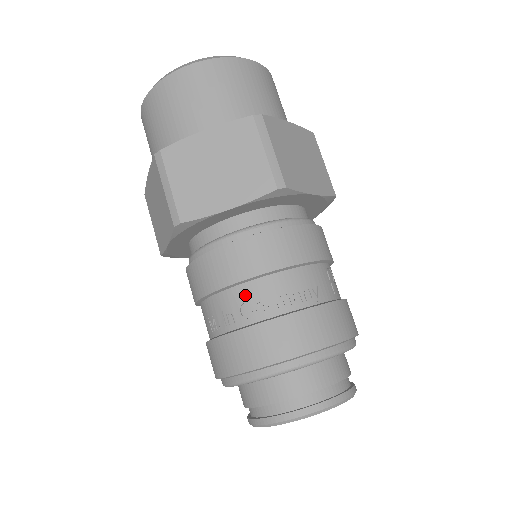
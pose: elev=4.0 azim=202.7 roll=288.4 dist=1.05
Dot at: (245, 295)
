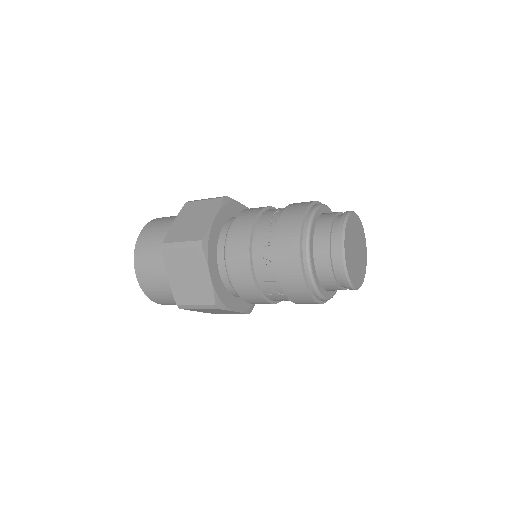
Dot at: (261, 228)
